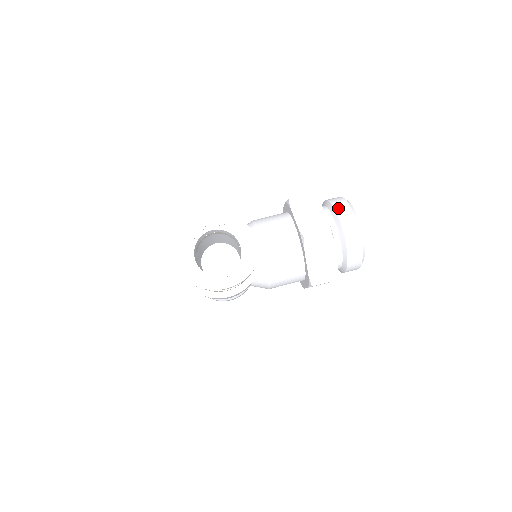
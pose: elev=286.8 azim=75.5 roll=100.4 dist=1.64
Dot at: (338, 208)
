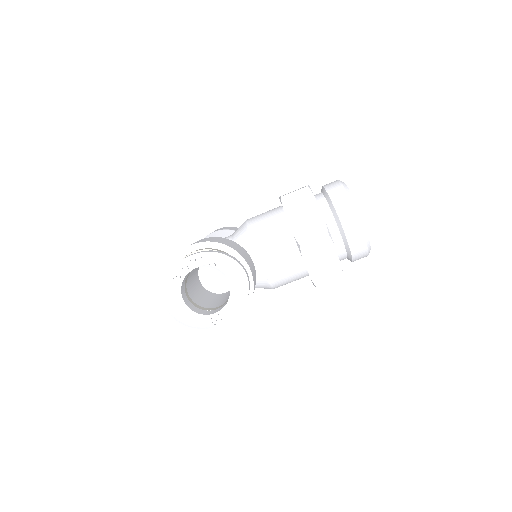
Dot at: (336, 201)
